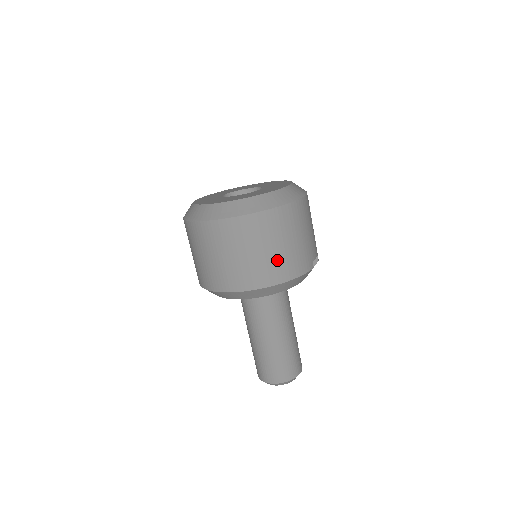
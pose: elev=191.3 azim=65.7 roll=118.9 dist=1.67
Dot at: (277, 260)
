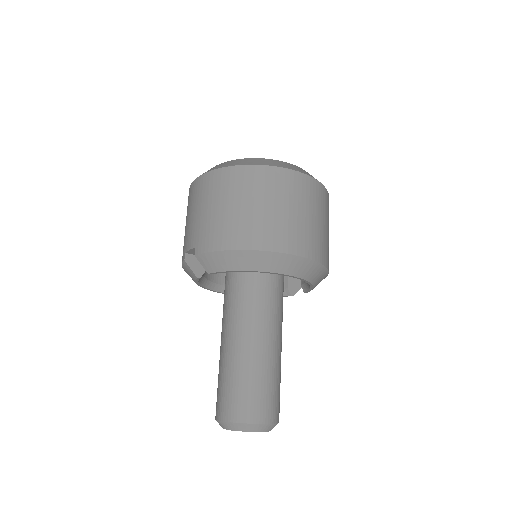
Dot at: (328, 244)
